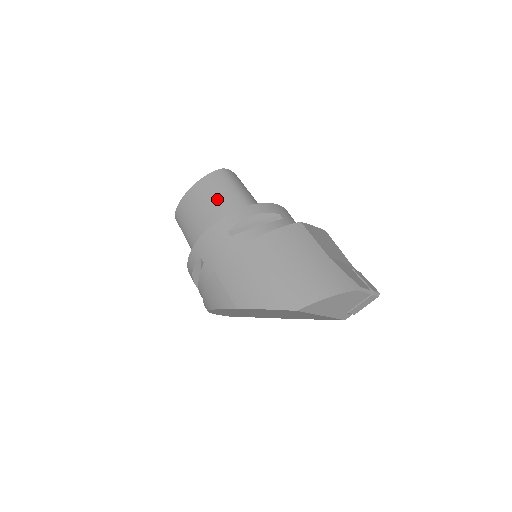
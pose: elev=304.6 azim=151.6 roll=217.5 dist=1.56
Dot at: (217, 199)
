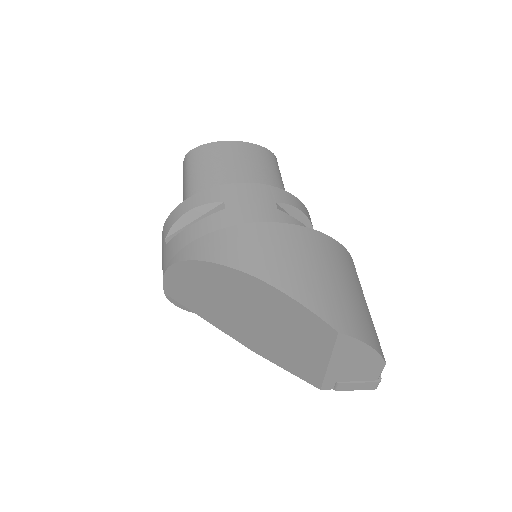
Dot at: (263, 172)
